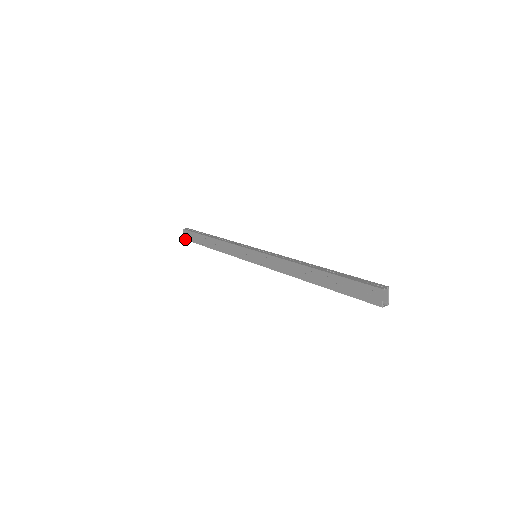
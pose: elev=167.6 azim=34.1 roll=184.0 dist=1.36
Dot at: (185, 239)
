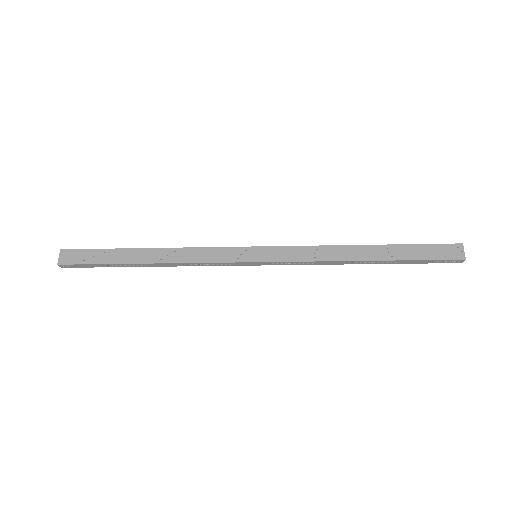
Dot at: (63, 263)
